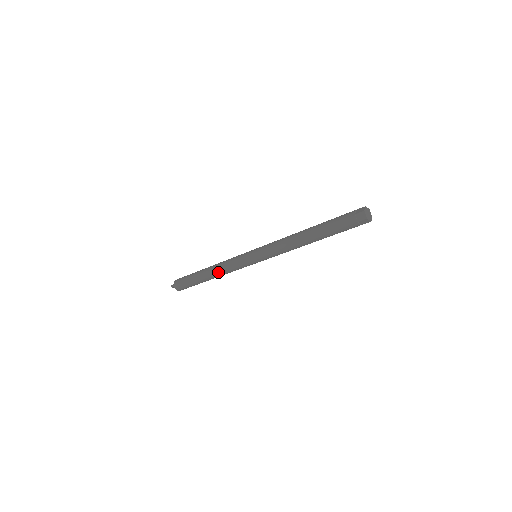
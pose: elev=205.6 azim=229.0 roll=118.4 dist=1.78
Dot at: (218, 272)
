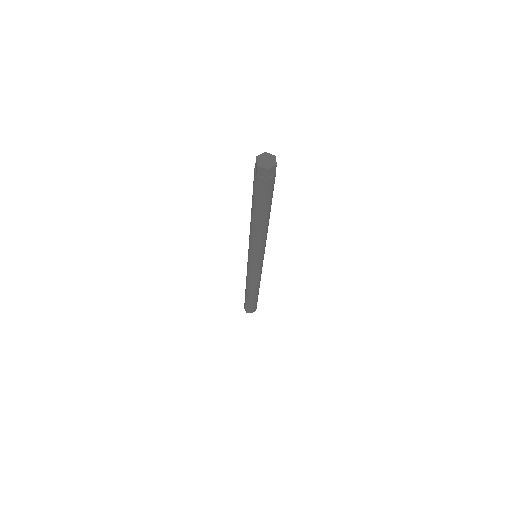
Dot at: (252, 286)
